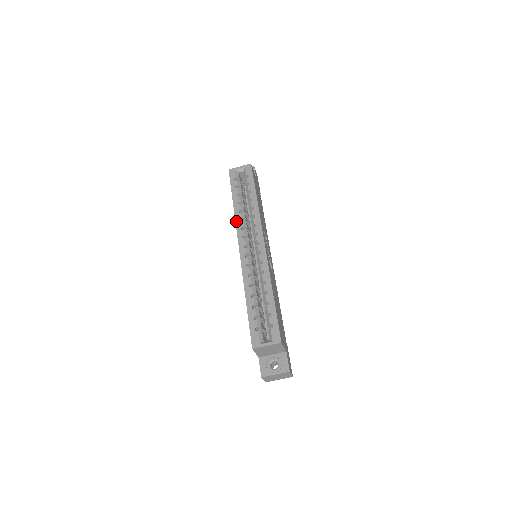
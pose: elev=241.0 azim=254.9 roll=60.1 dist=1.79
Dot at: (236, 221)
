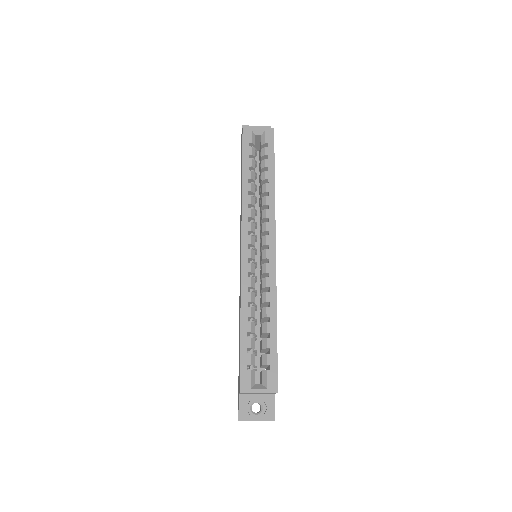
Dot at: (243, 206)
